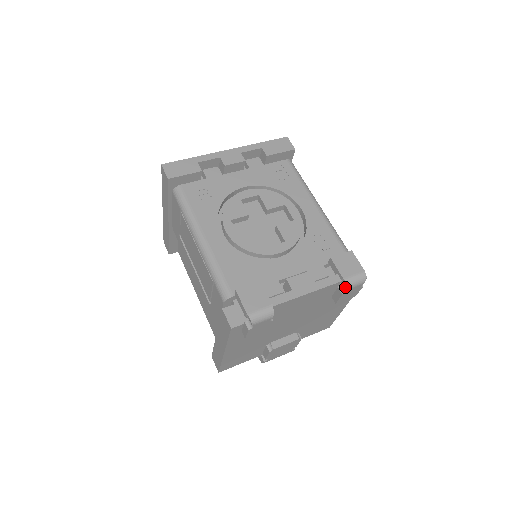
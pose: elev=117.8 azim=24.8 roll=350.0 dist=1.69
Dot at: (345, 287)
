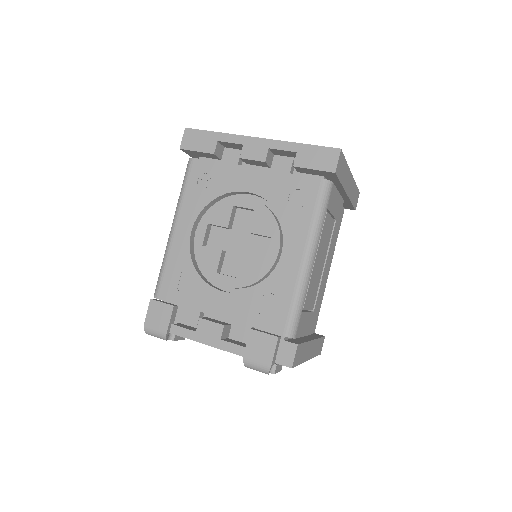
Dot at: occluded
